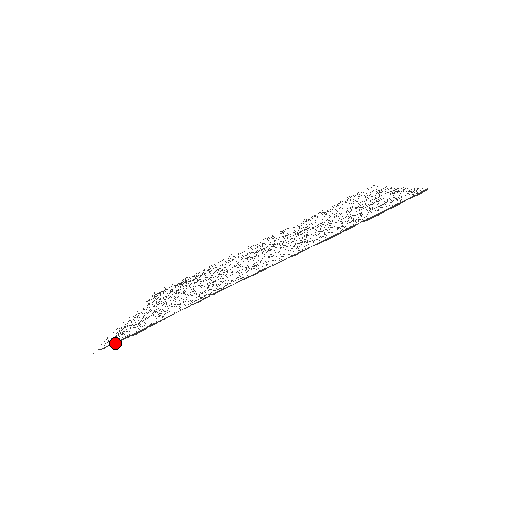
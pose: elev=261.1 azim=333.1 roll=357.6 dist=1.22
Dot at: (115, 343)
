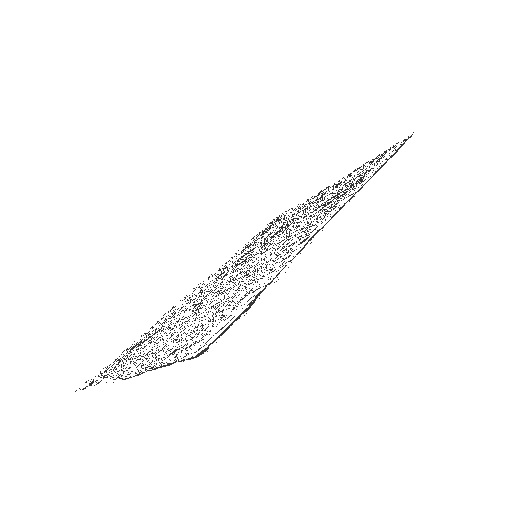
Dot at: (224, 332)
